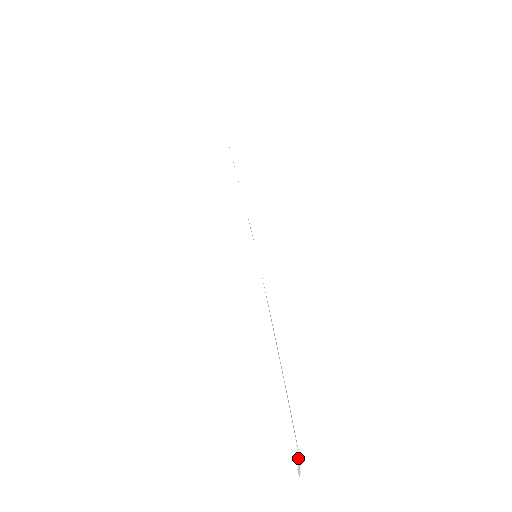
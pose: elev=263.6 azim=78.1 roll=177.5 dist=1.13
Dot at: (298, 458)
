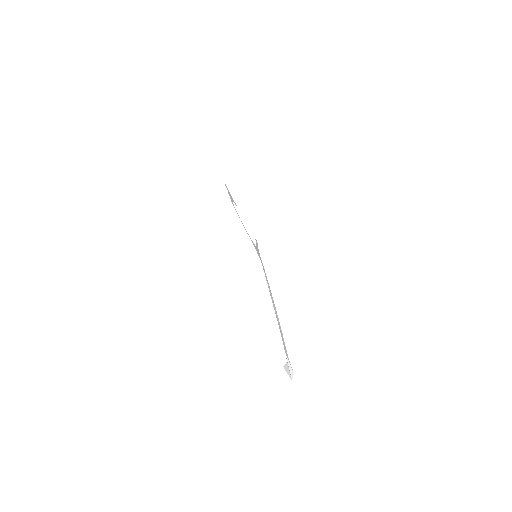
Dot at: (289, 368)
